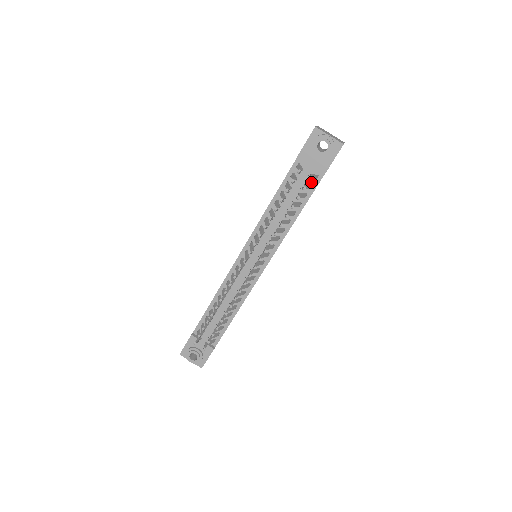
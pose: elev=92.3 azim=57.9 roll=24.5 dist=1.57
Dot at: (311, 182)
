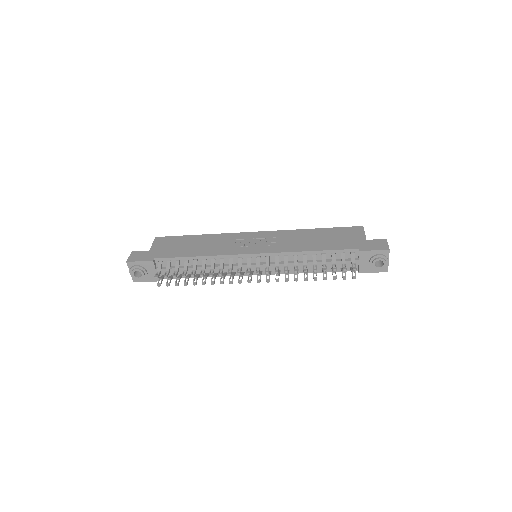
Dot at: (346, 266)
